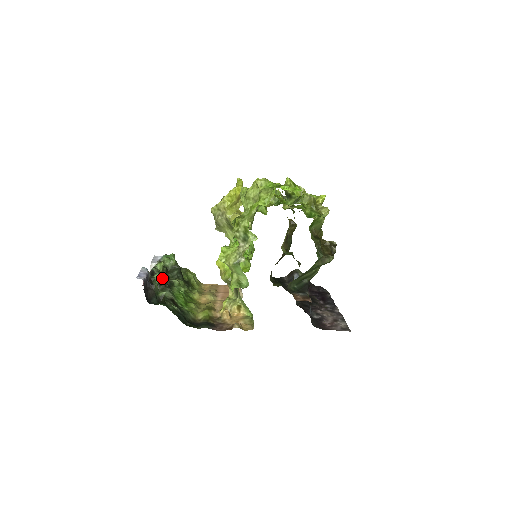
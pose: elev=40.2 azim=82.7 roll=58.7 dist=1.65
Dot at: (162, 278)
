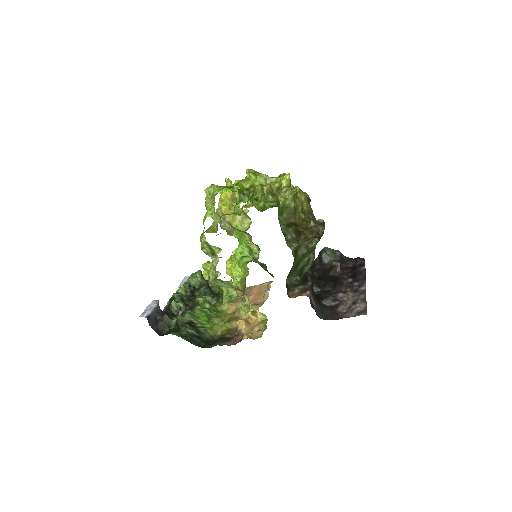
Dot at: (182, 302)
